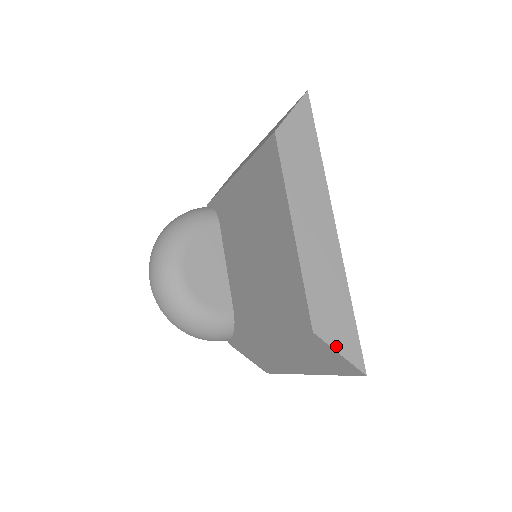
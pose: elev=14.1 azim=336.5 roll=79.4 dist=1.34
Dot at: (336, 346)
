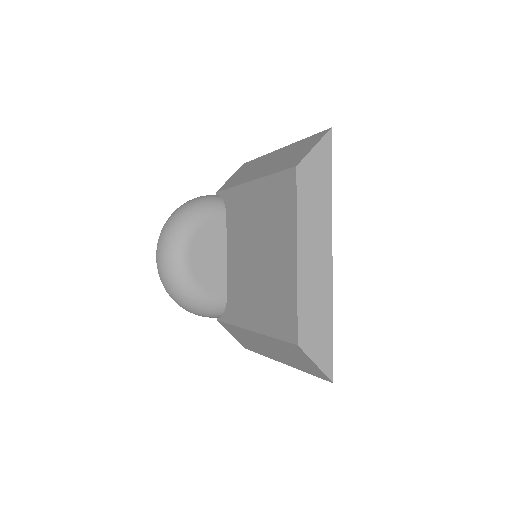
Dot at: (314, 358)
